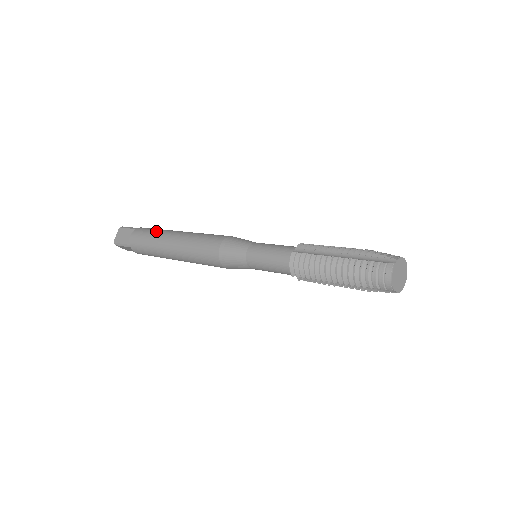
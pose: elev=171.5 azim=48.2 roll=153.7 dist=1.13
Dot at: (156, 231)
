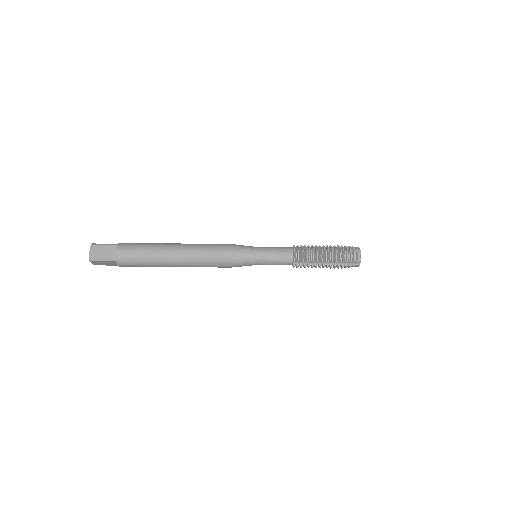
Dot at: (147, 262)
